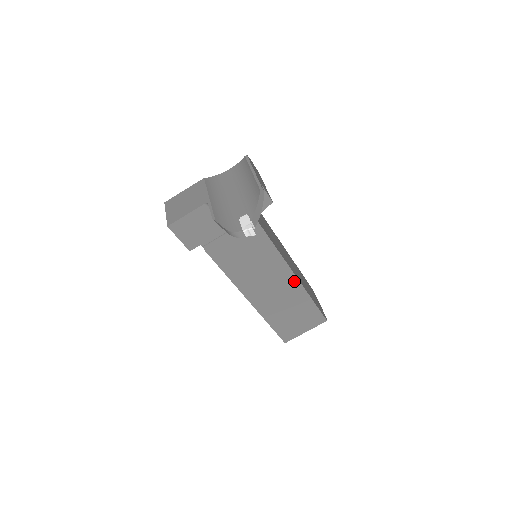
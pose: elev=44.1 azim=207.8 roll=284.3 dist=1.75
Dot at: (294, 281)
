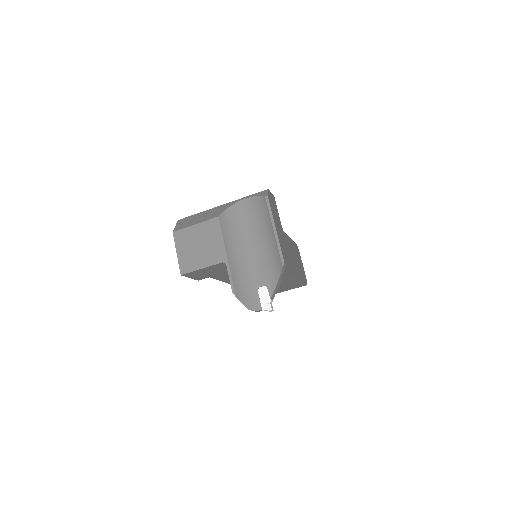
Dot at: (288, 277)
